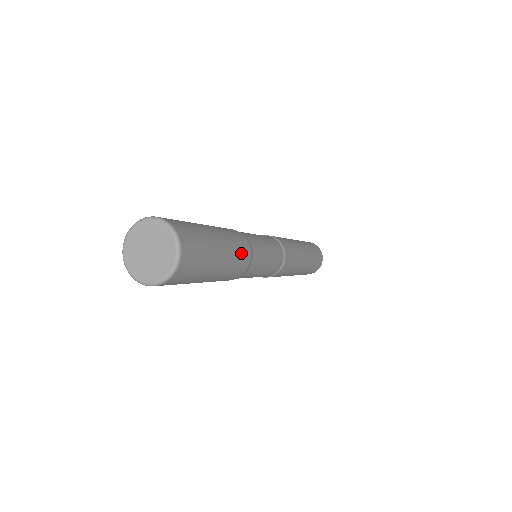
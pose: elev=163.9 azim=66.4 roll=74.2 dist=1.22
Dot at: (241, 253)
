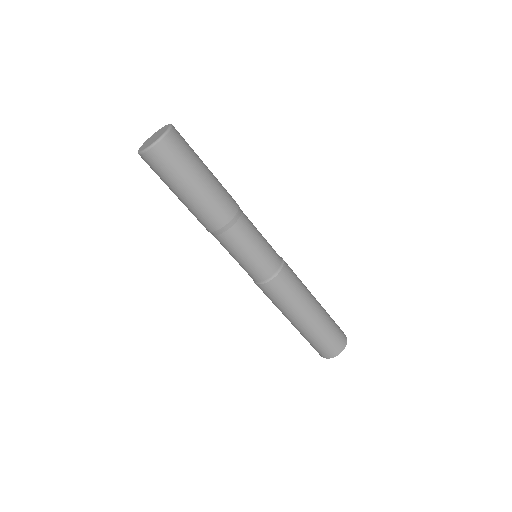
Dot at: (226, 198)
